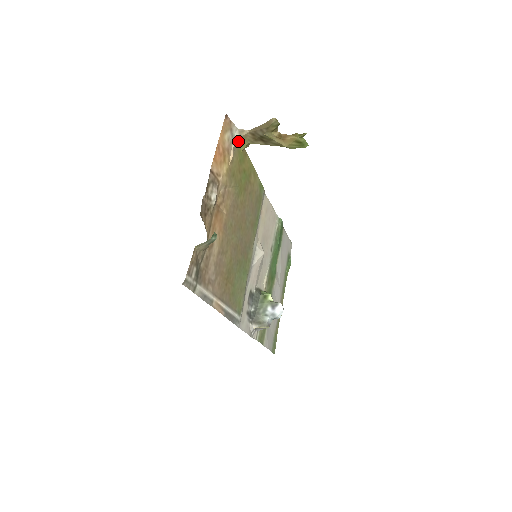
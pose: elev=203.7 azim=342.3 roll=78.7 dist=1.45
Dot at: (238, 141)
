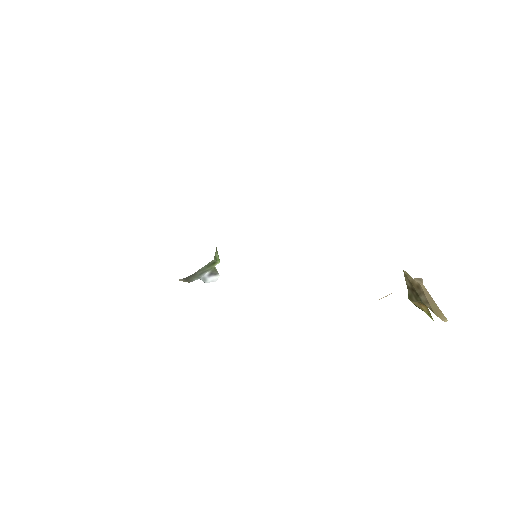
Dot at: occluded
